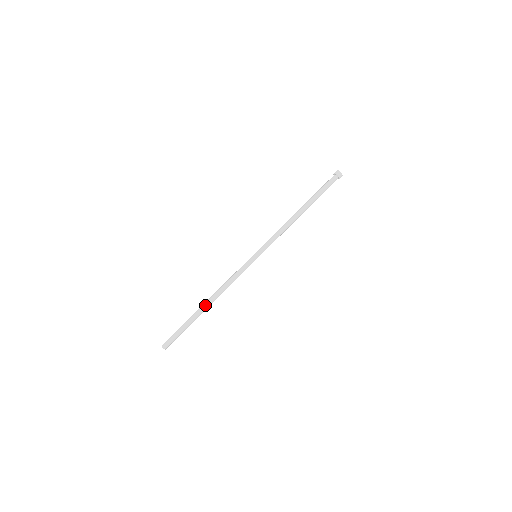
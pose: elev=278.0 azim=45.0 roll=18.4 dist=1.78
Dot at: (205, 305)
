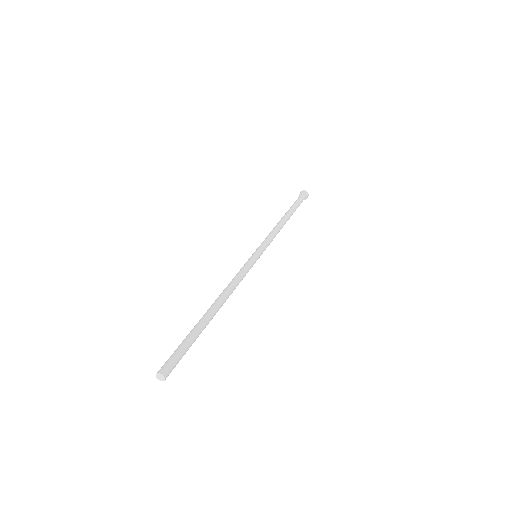
Dot at: (211, 307)
